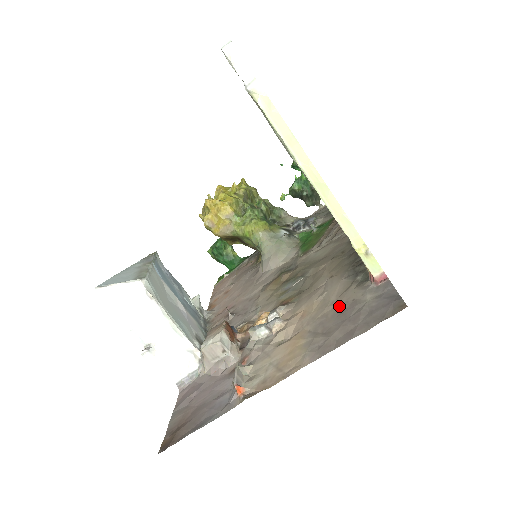
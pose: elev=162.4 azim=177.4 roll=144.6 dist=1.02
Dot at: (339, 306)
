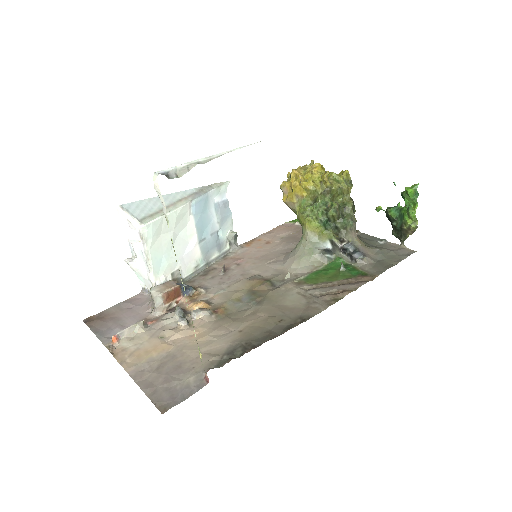
Dot at: (190, 360)
